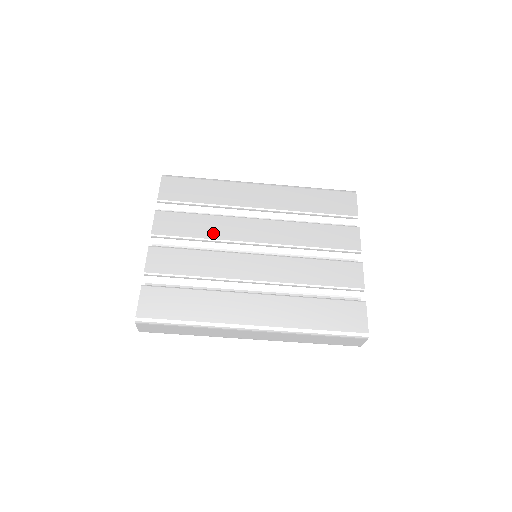
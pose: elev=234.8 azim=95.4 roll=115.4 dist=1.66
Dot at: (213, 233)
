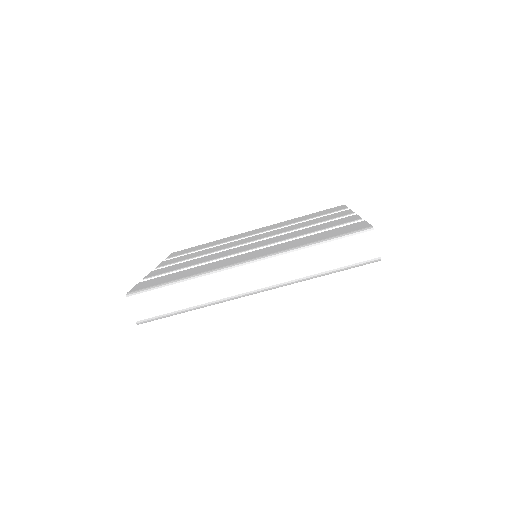
Dot at: (211, 251)
